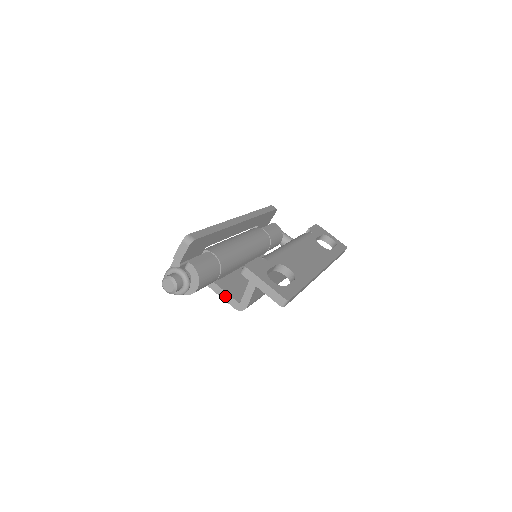
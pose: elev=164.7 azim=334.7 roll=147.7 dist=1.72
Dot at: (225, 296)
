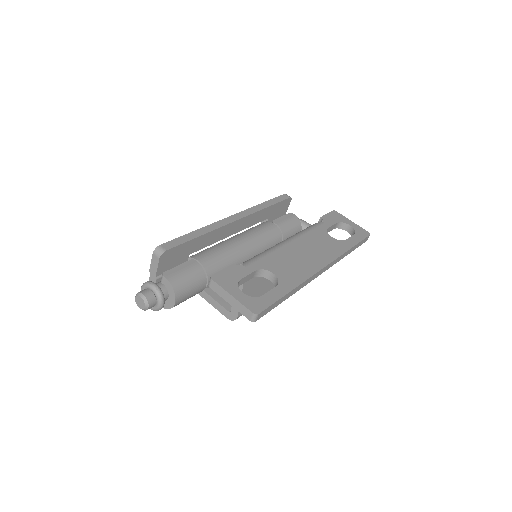
Dot at: (216, 305)
